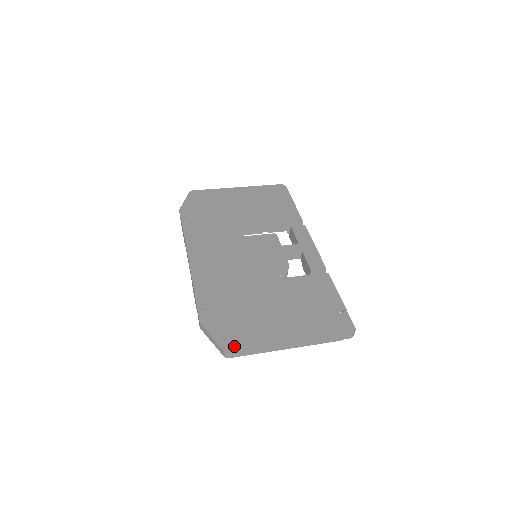
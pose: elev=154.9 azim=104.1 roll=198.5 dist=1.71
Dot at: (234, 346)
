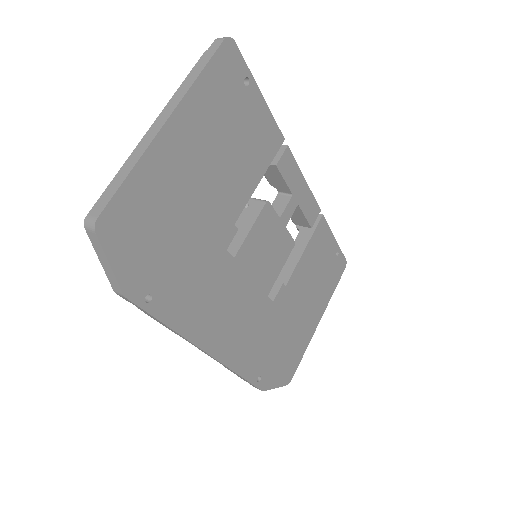
Dot at: (292, 374)
